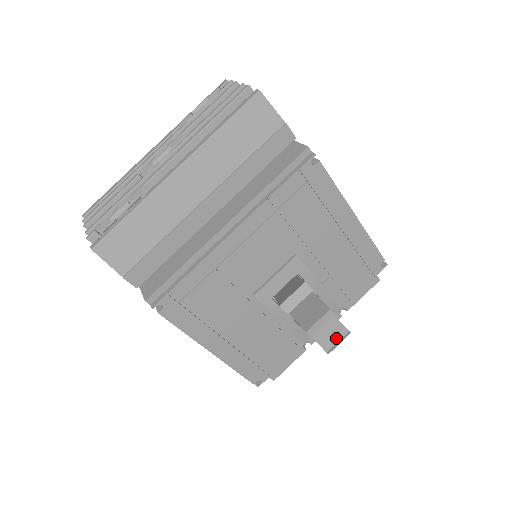
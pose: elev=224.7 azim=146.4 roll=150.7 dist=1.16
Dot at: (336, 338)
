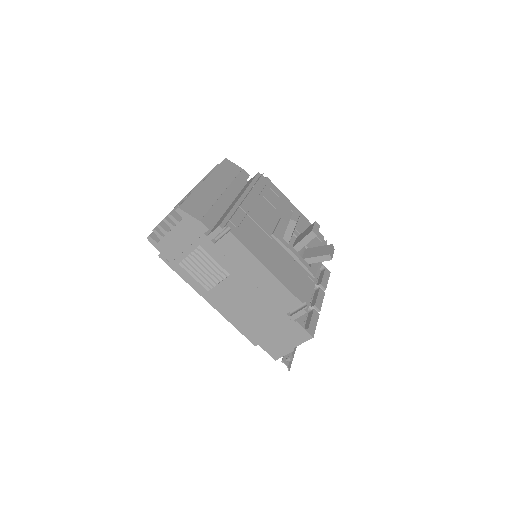
Dot at: (329, 249)
